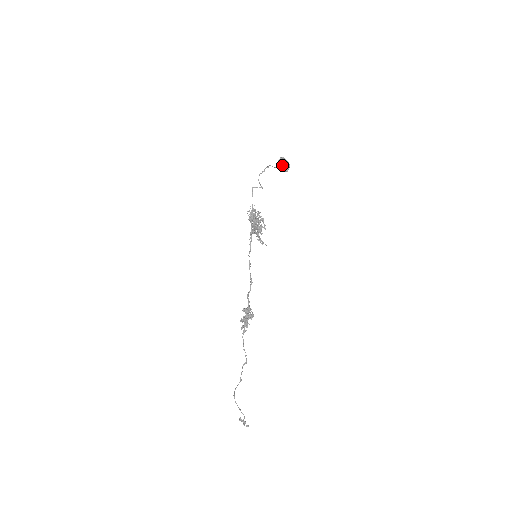
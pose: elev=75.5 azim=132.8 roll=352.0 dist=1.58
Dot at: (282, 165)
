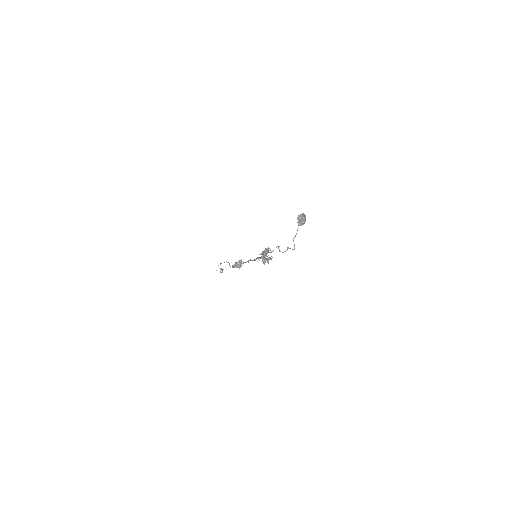
Dot at: (299, 222)
